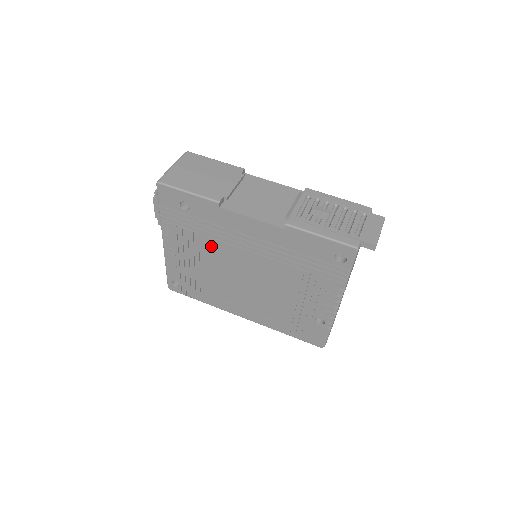
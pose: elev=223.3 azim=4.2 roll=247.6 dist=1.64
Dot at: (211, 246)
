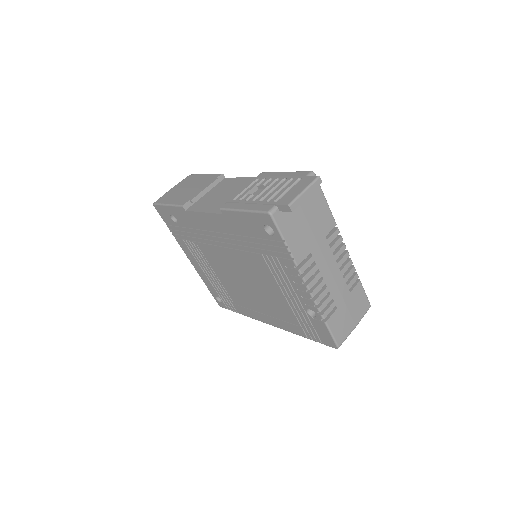
Dot at: (207, 252)
